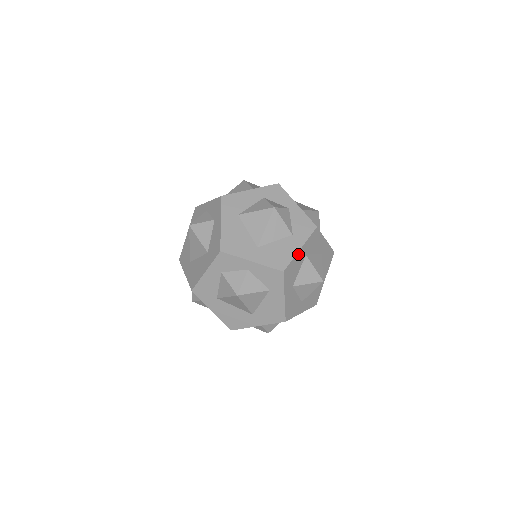
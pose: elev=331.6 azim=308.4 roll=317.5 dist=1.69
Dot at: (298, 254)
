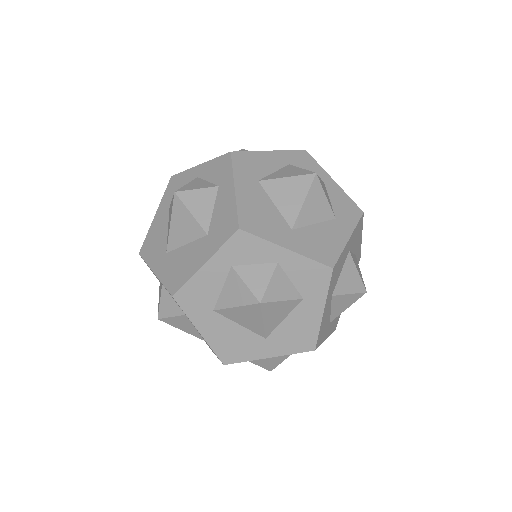
Dot at: (323, 316)
